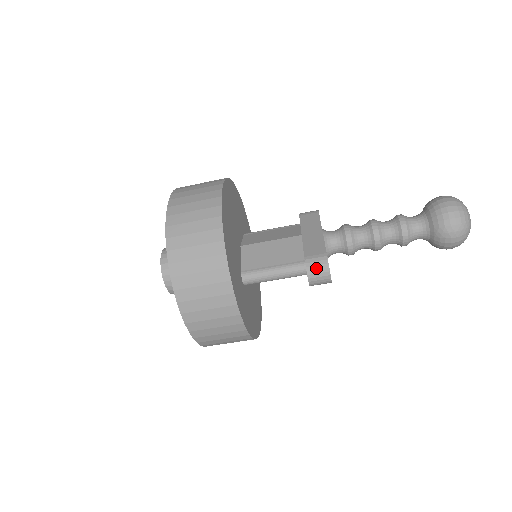
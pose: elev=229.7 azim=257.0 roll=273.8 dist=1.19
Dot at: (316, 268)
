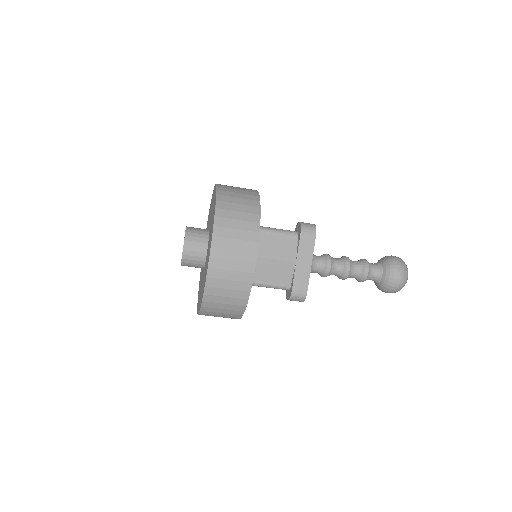
Dot at: (296, 299)
